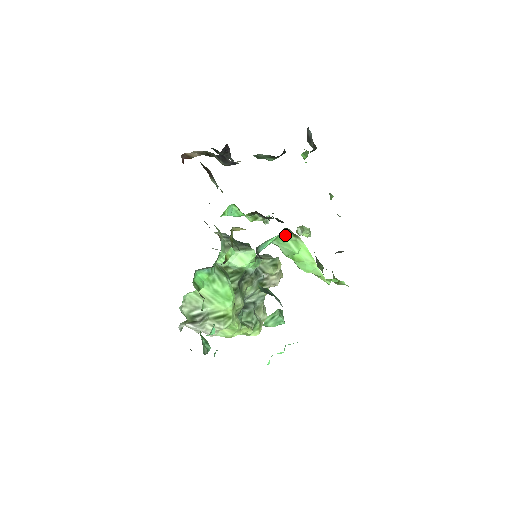
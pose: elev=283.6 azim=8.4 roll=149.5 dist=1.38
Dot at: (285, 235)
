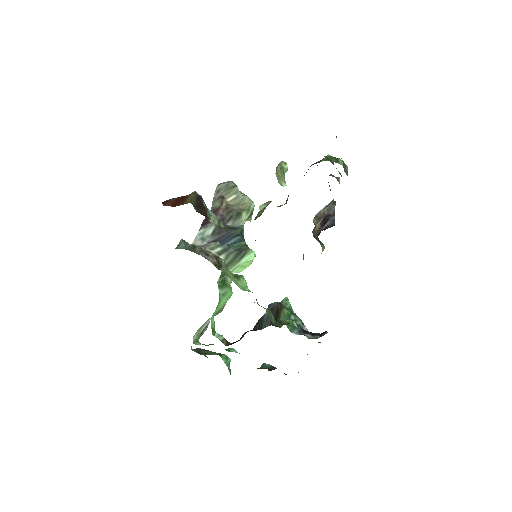
Dot at: occluded
